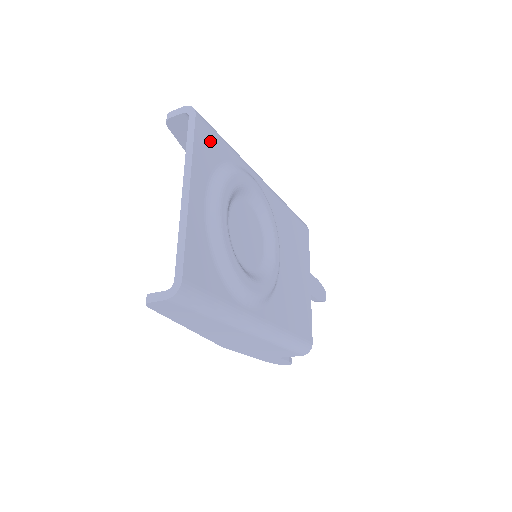
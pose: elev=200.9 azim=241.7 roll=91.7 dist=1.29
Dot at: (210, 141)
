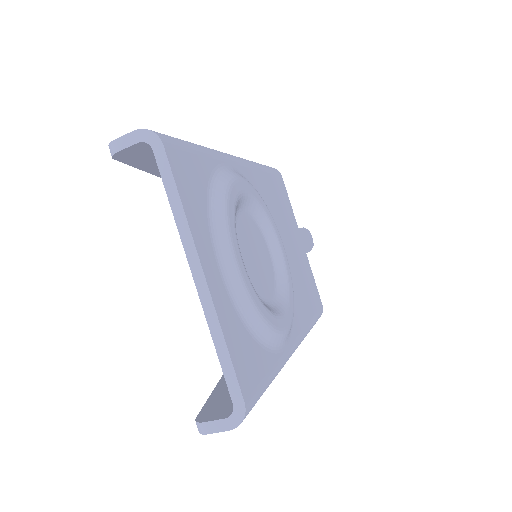
Dot at: (189, 169)
